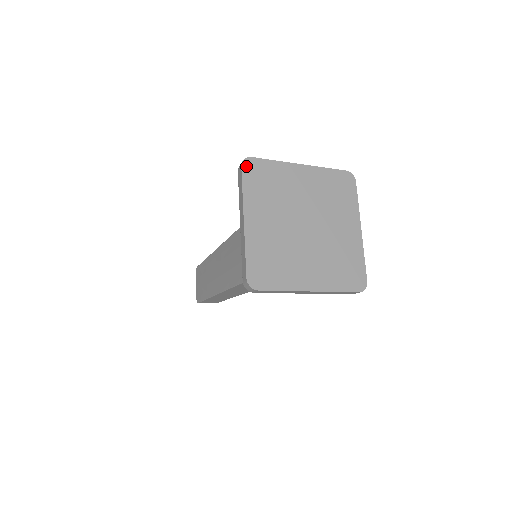
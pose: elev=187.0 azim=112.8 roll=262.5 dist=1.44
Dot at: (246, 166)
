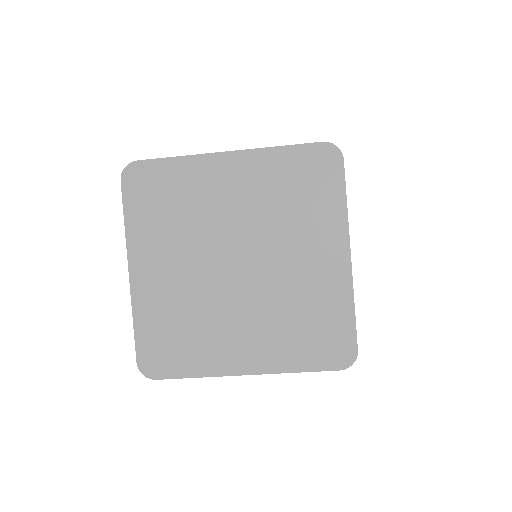
Dot at: (128, 179)
